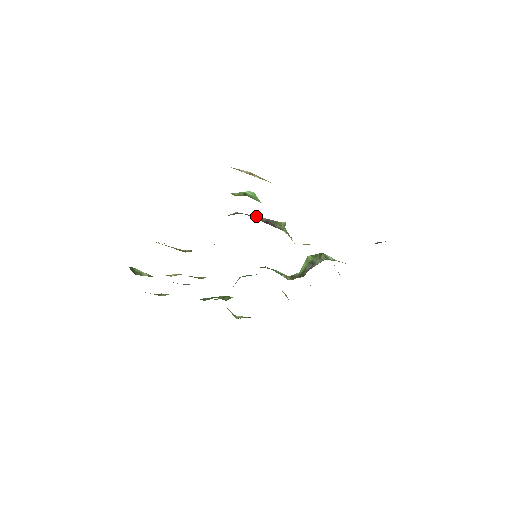
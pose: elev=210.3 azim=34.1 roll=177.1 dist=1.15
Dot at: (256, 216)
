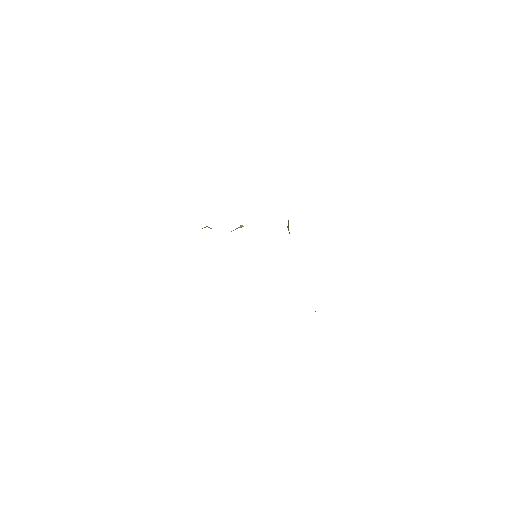
Dot at: occluded
